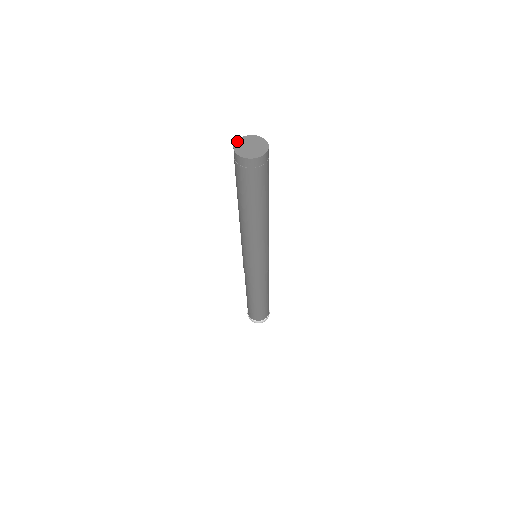
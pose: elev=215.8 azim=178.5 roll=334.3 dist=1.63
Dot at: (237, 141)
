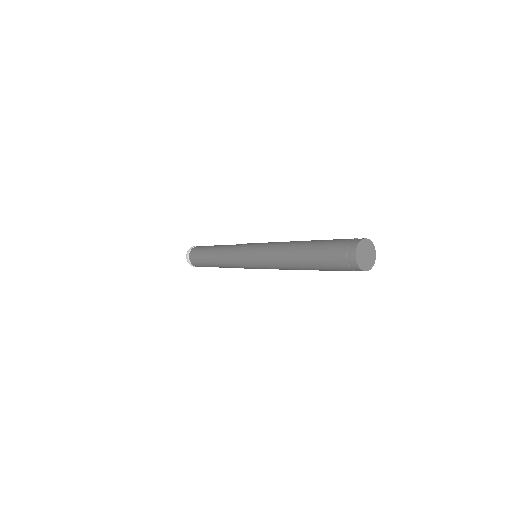
Dot at: (366, 239)
